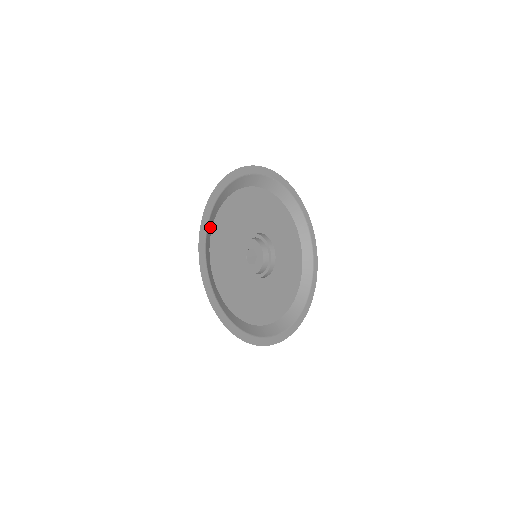
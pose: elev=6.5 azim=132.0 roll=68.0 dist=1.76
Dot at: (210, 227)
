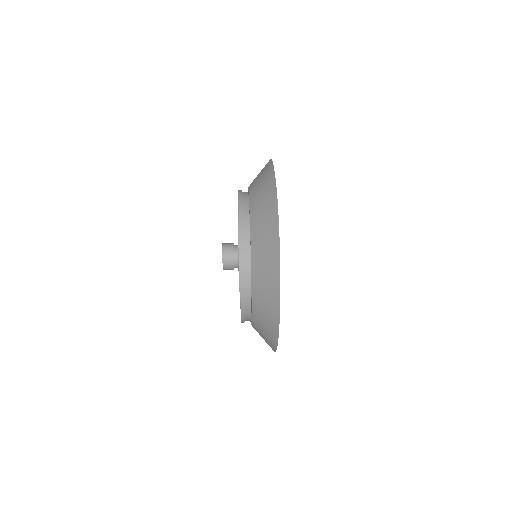
Dot at: occluded
